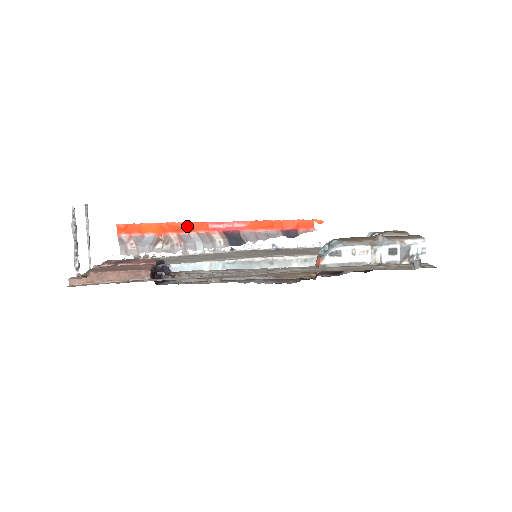
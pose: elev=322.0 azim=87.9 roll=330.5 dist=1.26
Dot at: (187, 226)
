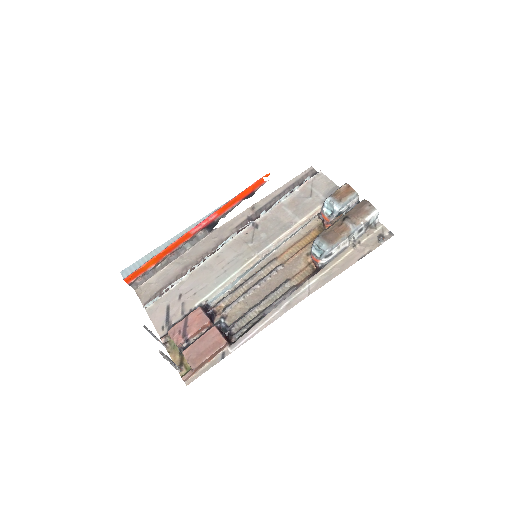
Dot at: (175, 244)
